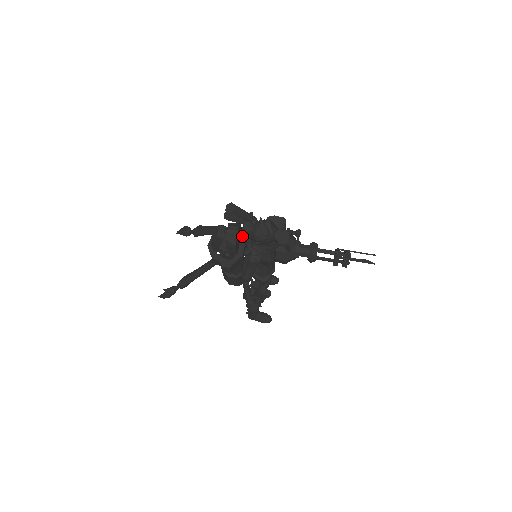
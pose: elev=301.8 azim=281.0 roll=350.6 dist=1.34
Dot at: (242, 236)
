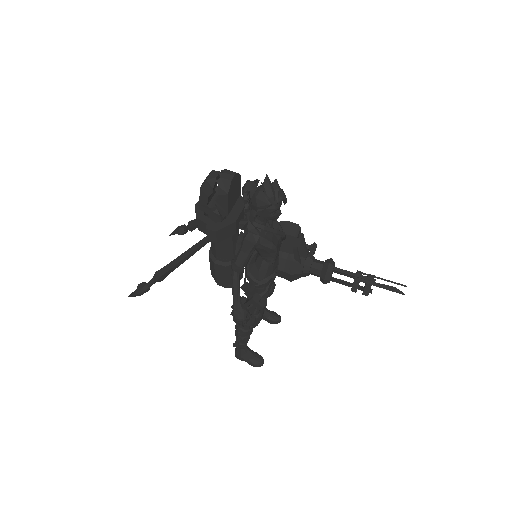
Dot at: (240, 202)
